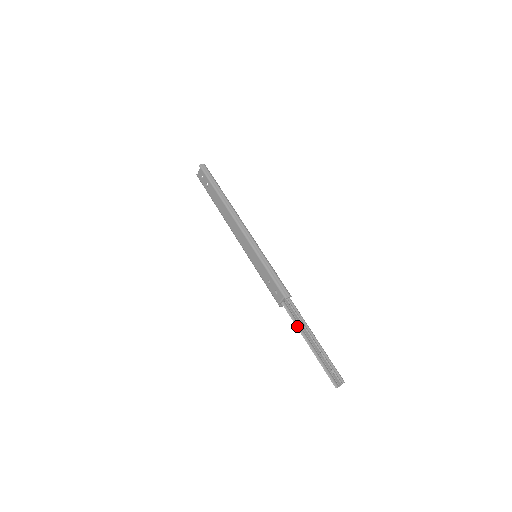
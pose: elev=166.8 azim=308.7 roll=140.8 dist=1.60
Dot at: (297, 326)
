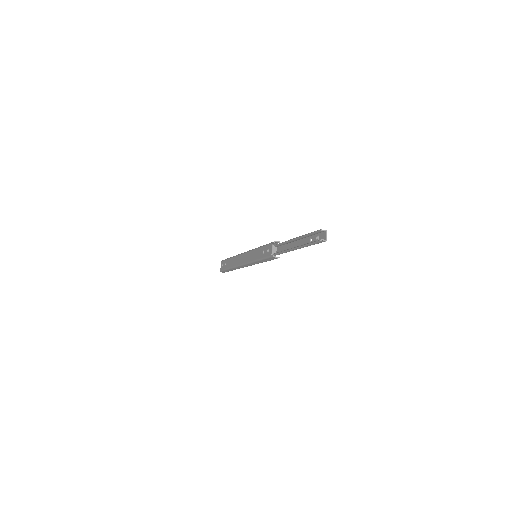
Dot at: (286, 250)
